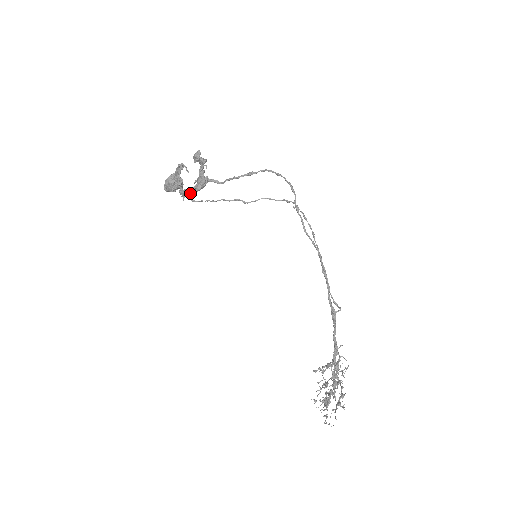
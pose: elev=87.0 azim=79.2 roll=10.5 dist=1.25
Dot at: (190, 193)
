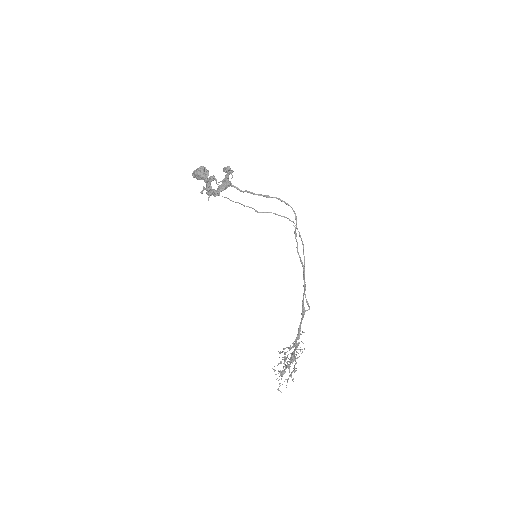
Dot at: (214, 194)
